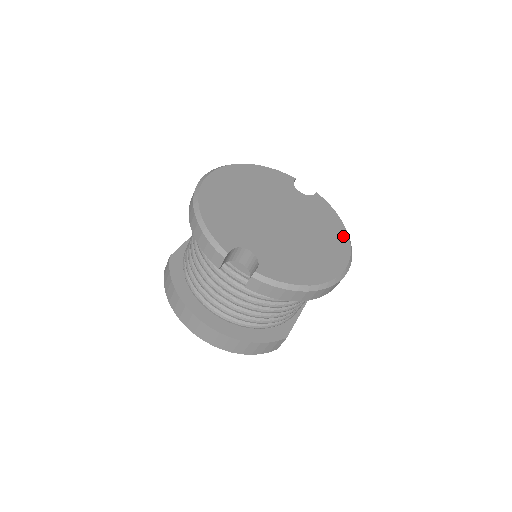
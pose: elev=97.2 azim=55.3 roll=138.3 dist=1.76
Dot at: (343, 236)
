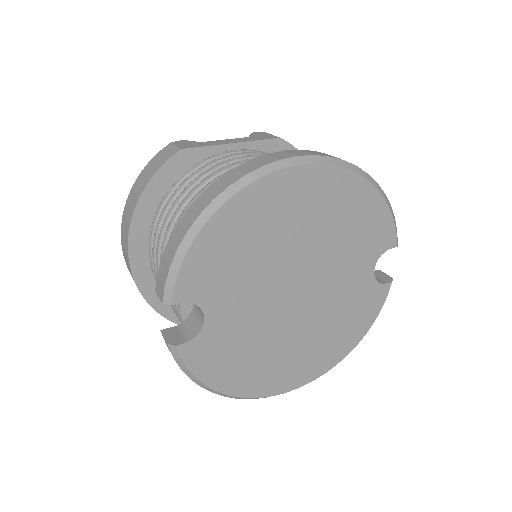
Dot at: (338, 355)
